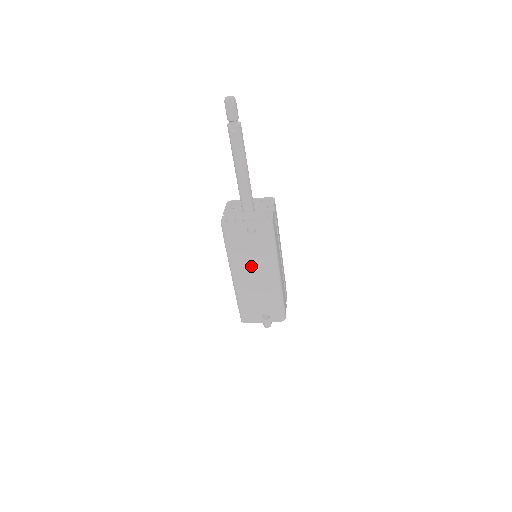
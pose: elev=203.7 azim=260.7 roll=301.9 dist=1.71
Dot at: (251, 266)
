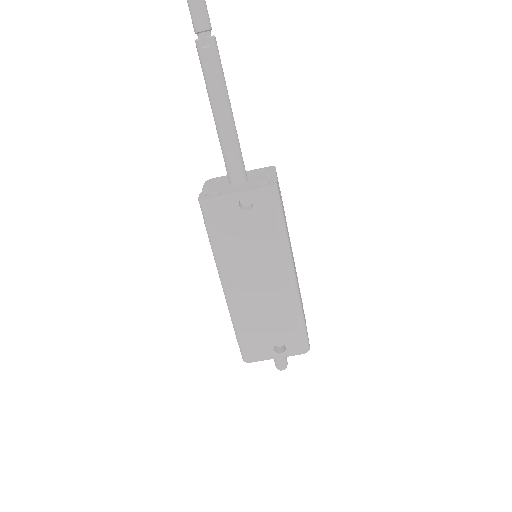
Dot at: (251, 265)
